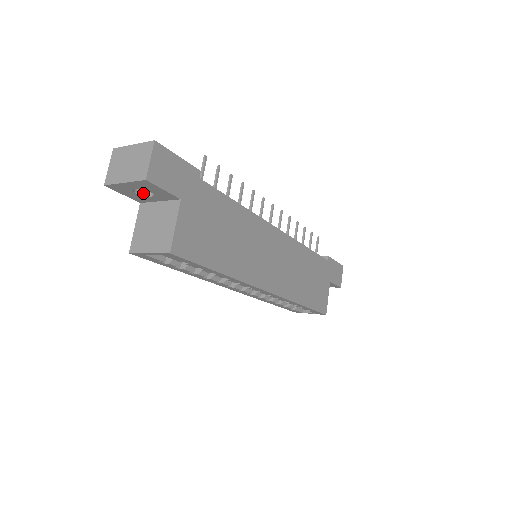
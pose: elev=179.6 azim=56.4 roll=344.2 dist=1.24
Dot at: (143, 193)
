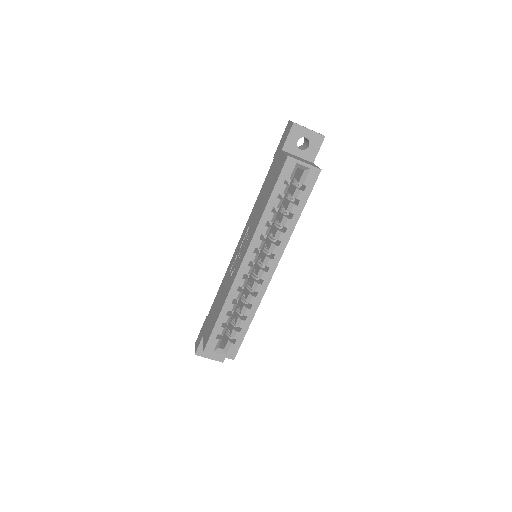
Dot at: occluded
